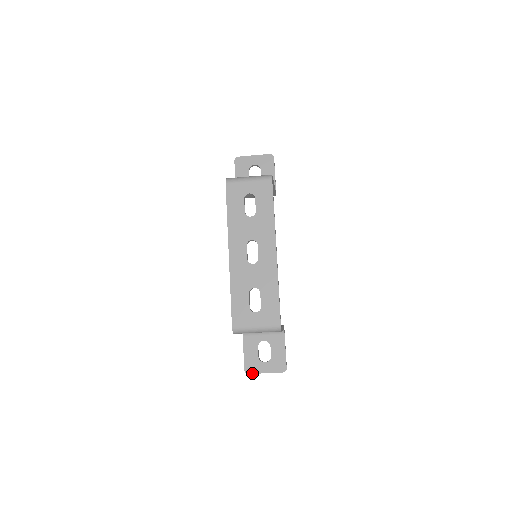
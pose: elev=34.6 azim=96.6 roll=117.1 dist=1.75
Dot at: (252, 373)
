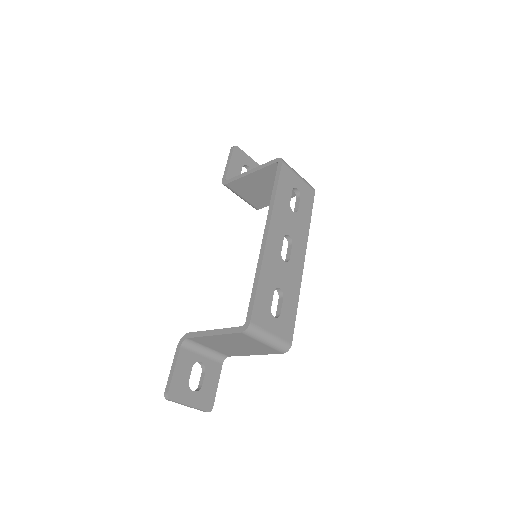
Dot at: (175, 400)
